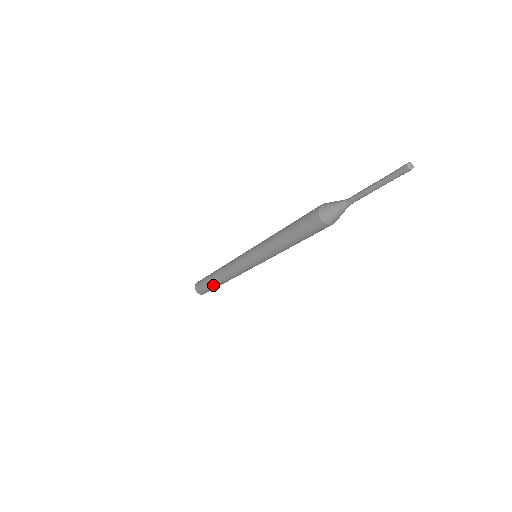
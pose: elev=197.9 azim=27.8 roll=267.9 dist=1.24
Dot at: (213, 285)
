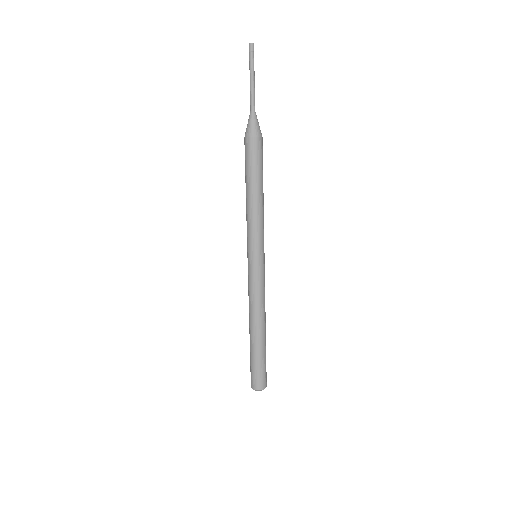
Dot at: (250, 346)
